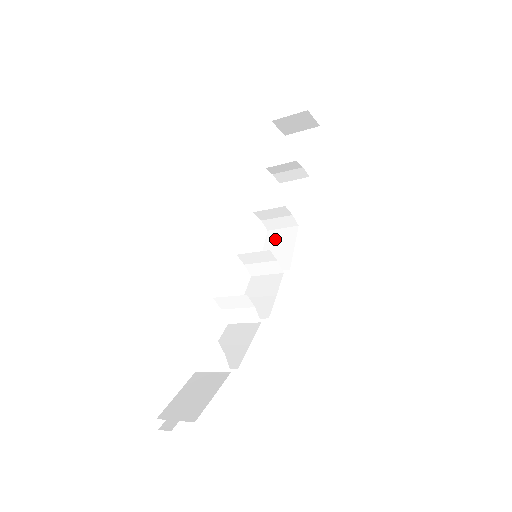
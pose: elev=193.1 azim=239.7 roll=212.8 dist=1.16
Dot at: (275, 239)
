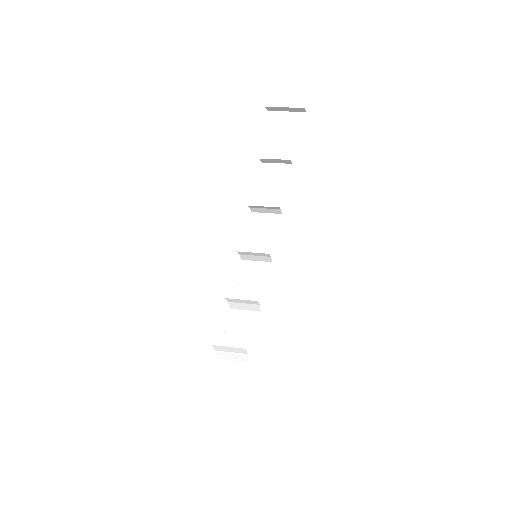
Dot at: (260, 224)
